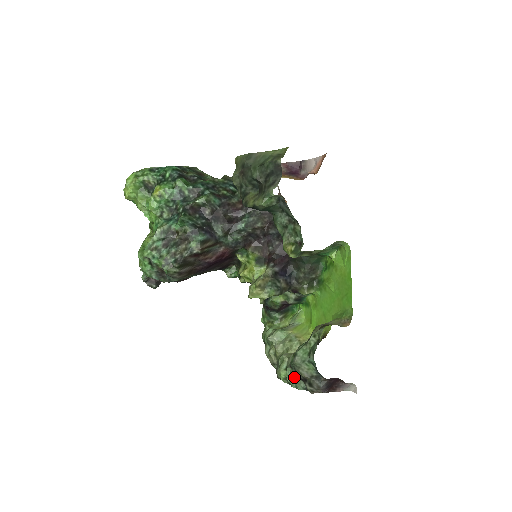
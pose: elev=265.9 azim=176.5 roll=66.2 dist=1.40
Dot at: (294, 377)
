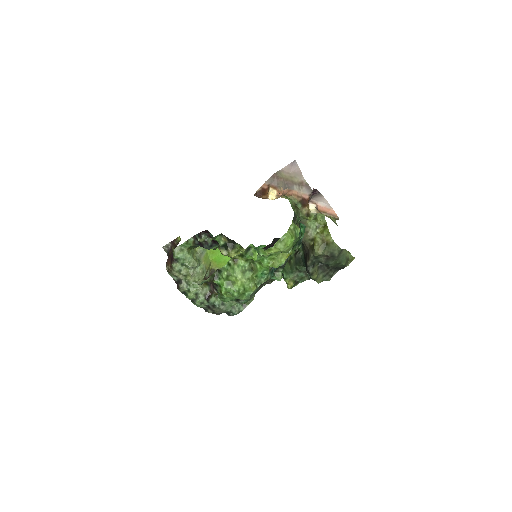
Dot at: (204, 305)
